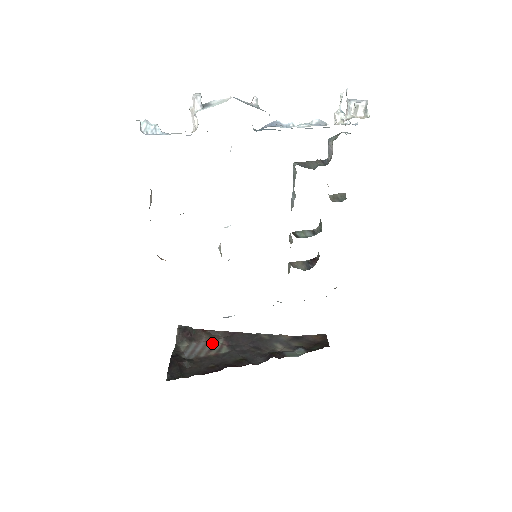
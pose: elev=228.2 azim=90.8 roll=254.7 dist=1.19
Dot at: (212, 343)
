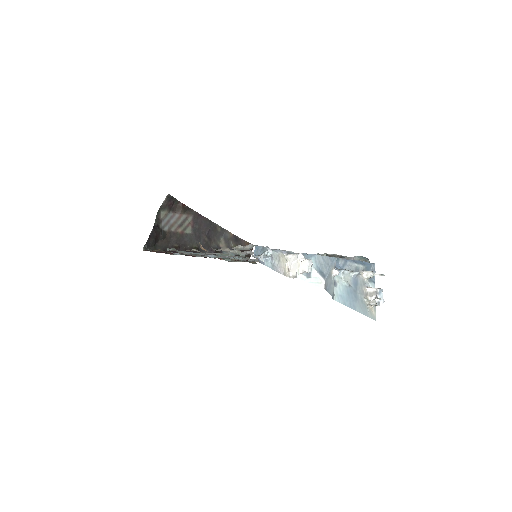
Dot at: (183, 219)
